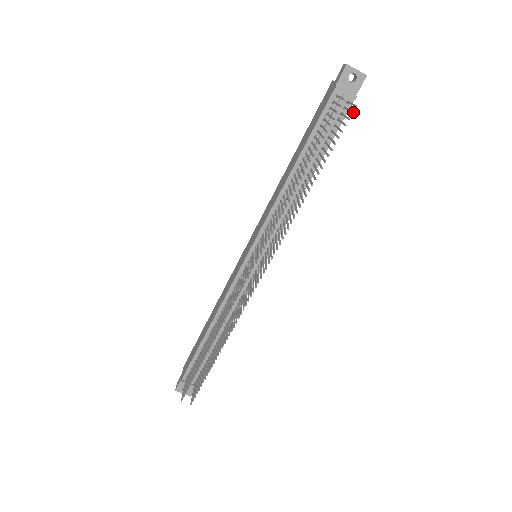
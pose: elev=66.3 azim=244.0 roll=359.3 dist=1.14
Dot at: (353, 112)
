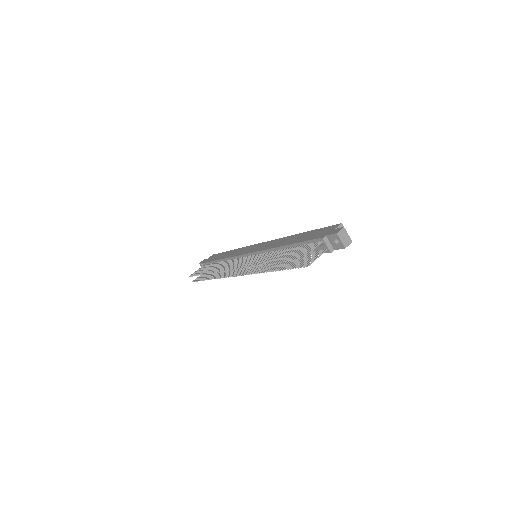
Dot at: (304, 267)
